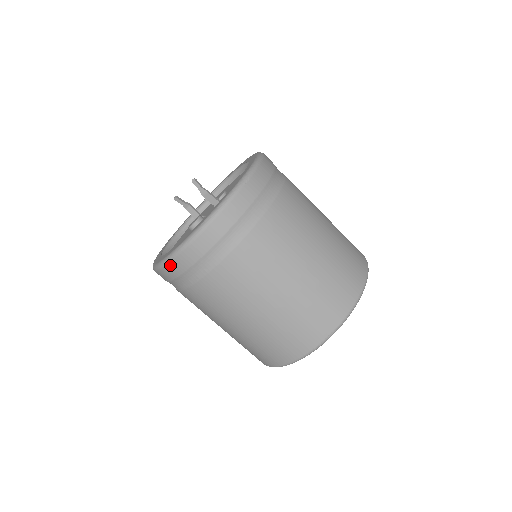
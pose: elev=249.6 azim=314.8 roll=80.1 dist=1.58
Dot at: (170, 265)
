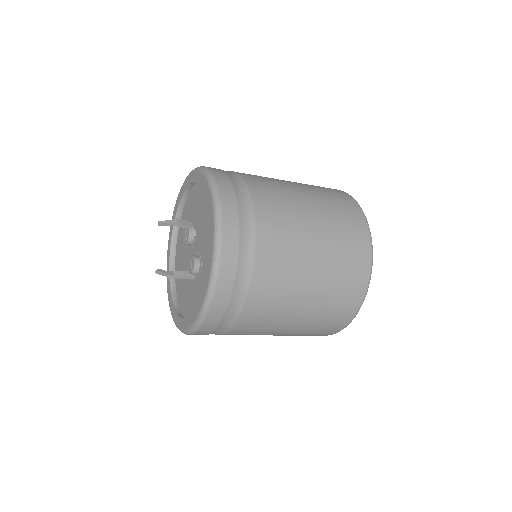
Dot at: occluded
